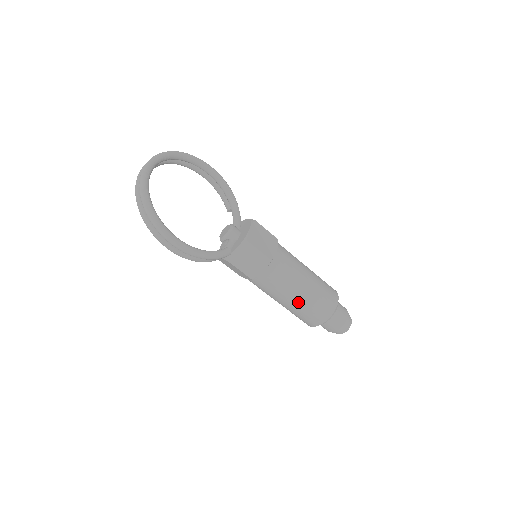
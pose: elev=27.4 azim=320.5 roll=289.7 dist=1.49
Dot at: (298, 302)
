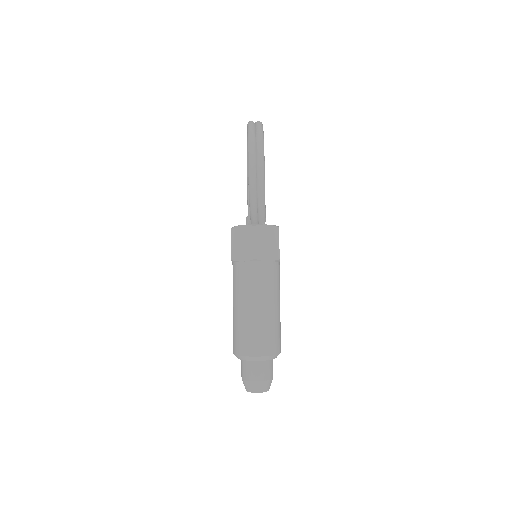
Dot at: (265, 315)
